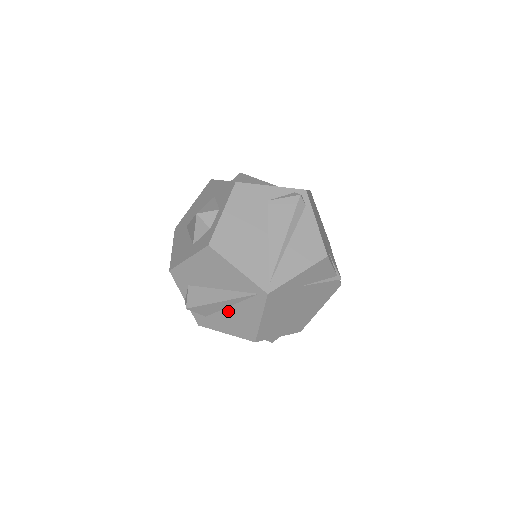
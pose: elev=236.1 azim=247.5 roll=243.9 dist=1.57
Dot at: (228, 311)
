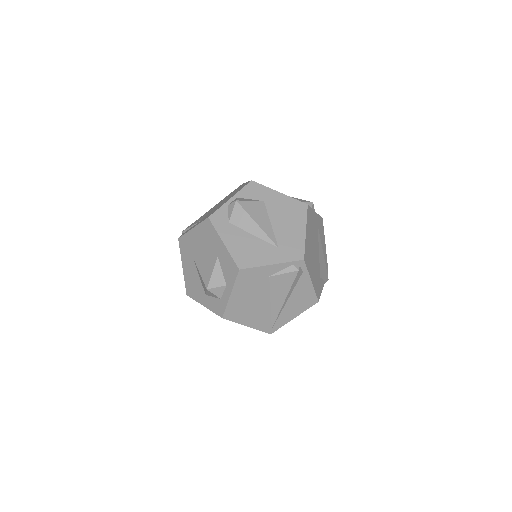
Dot at: occluded
